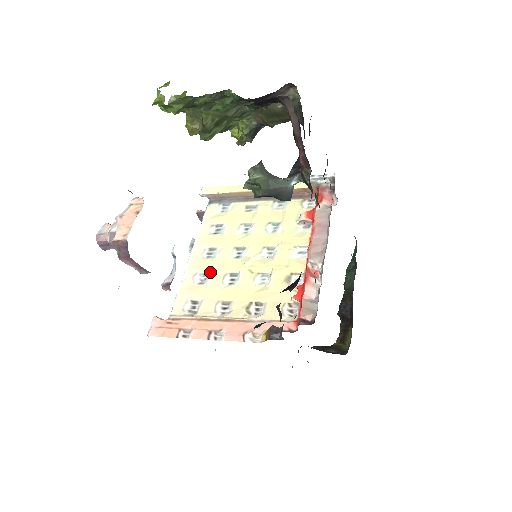
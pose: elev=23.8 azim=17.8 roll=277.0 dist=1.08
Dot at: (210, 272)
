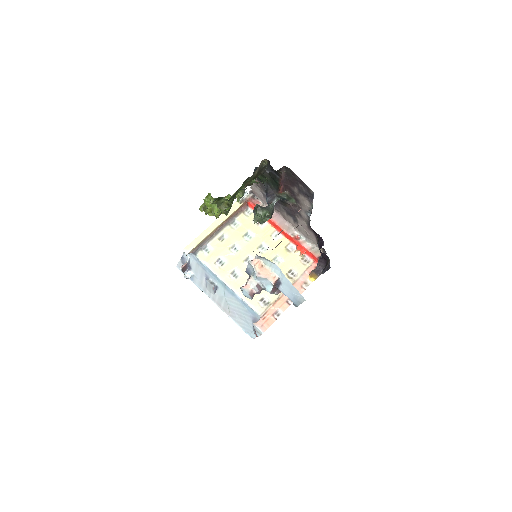
Dot at: occluded
